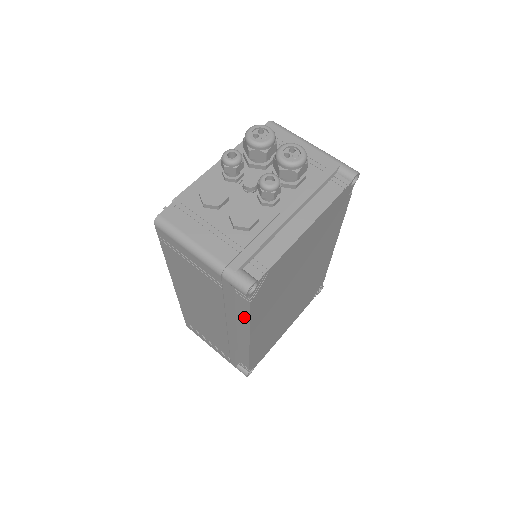
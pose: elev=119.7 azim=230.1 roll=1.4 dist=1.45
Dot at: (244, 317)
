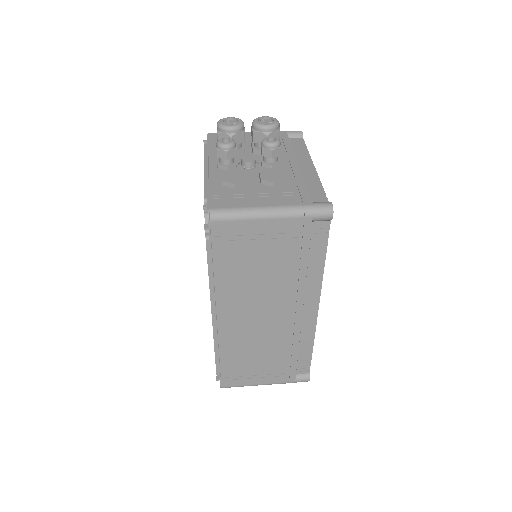
Dot at: (318, 268)
